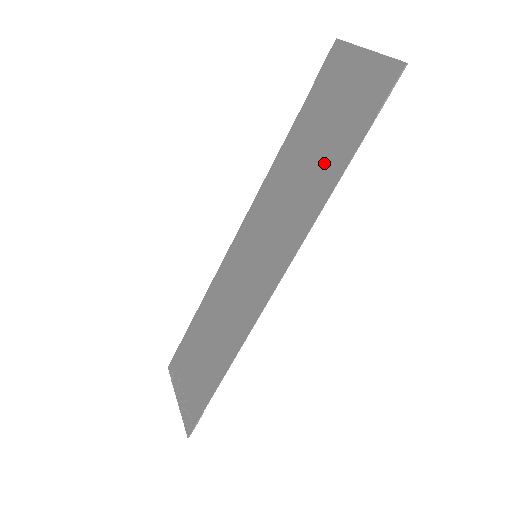
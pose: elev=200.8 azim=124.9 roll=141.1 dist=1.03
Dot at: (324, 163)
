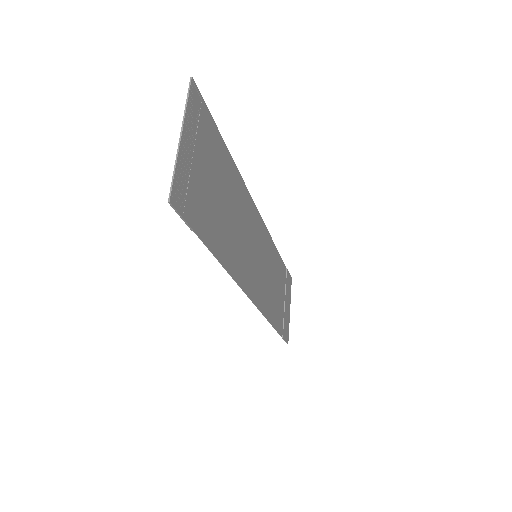
Dot at: (220, 229)
